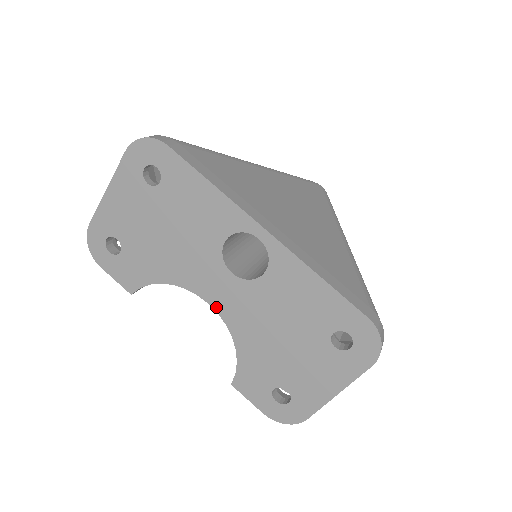
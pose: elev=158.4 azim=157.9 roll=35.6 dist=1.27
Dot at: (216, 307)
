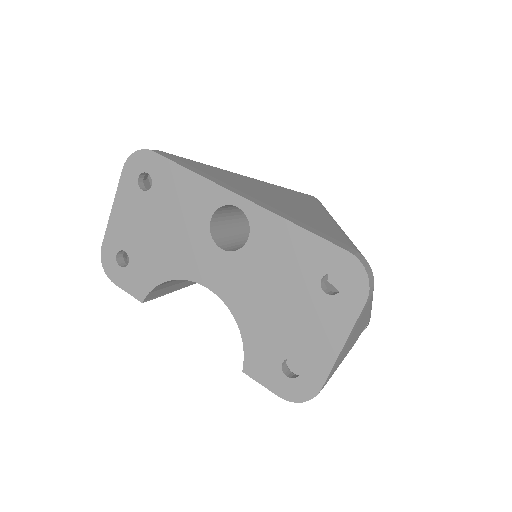
Dot at: (214, 289)
